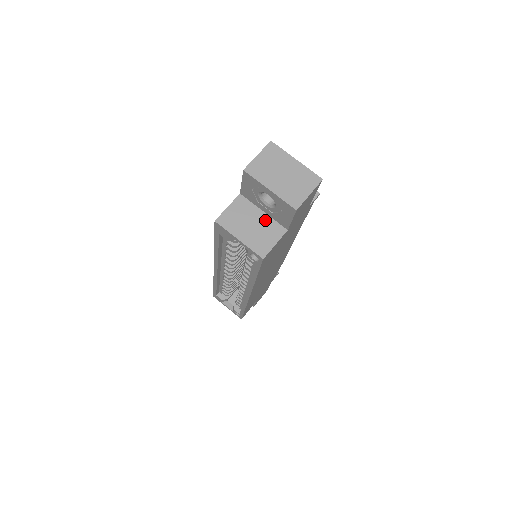
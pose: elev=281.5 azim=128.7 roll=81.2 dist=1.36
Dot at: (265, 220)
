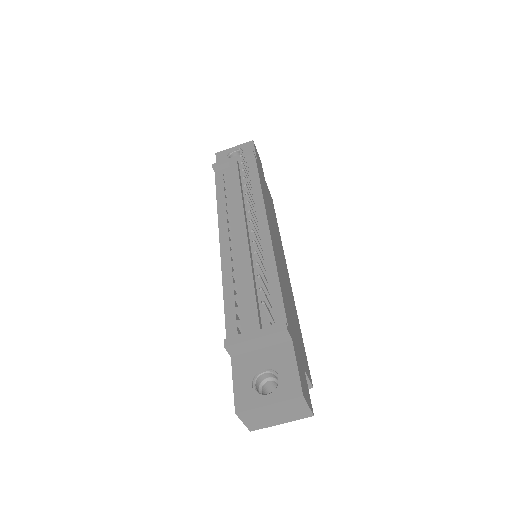
Dot at: occluded
